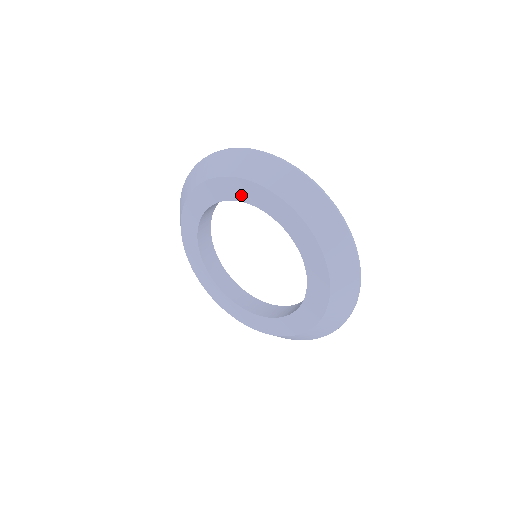
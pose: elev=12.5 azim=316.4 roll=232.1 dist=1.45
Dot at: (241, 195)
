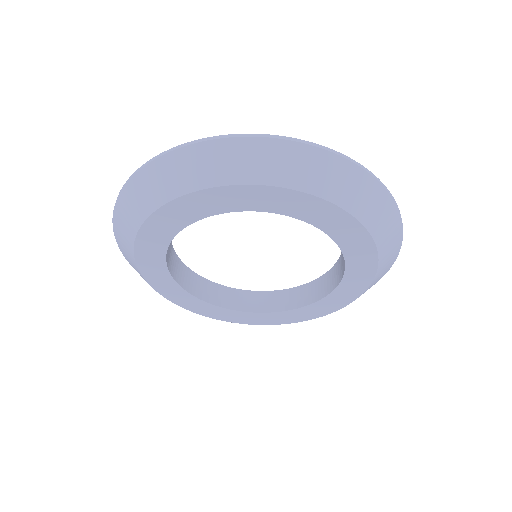
Dot at: (163, 236)
